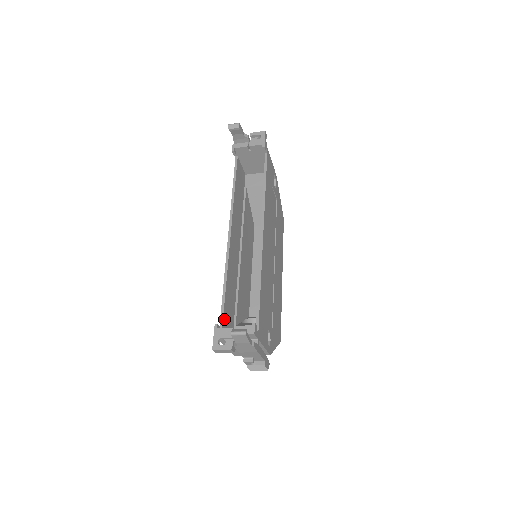
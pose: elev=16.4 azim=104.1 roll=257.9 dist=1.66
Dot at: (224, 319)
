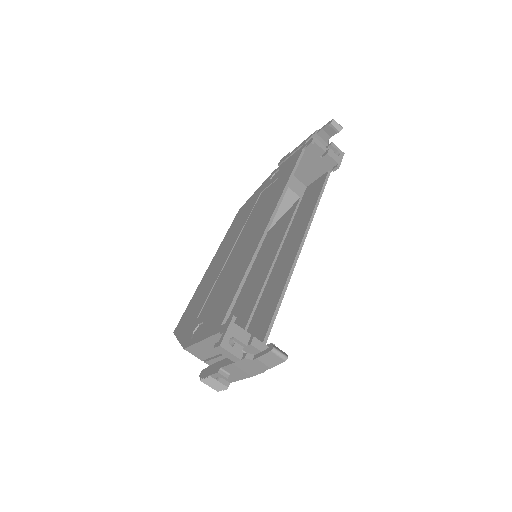
Dot at: (229, 311)
